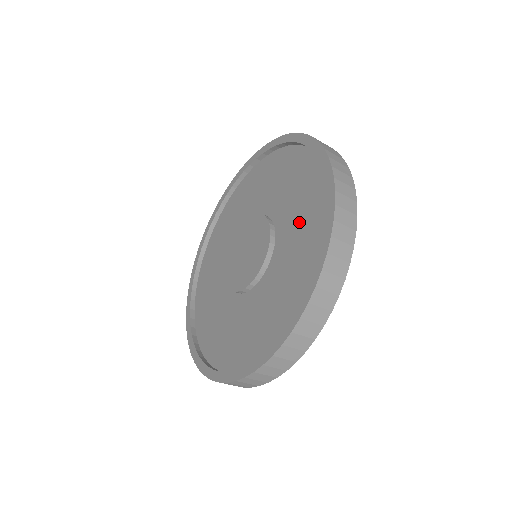
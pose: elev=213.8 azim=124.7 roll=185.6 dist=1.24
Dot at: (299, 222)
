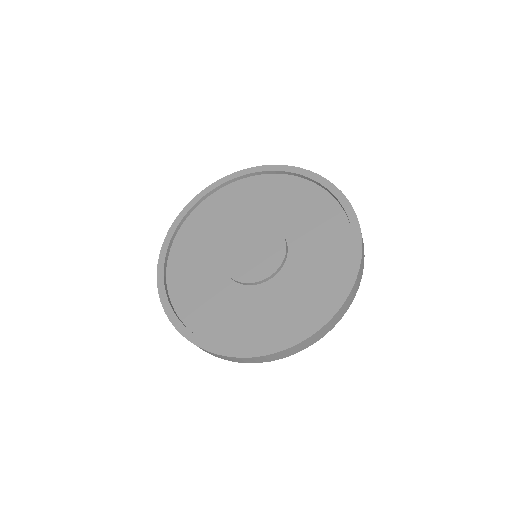
Dot at: (297, 293)
